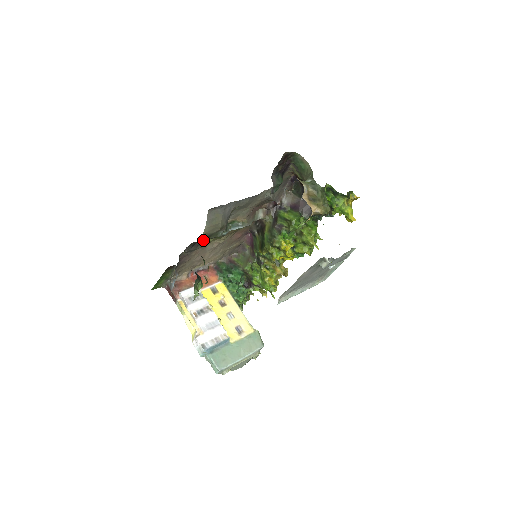
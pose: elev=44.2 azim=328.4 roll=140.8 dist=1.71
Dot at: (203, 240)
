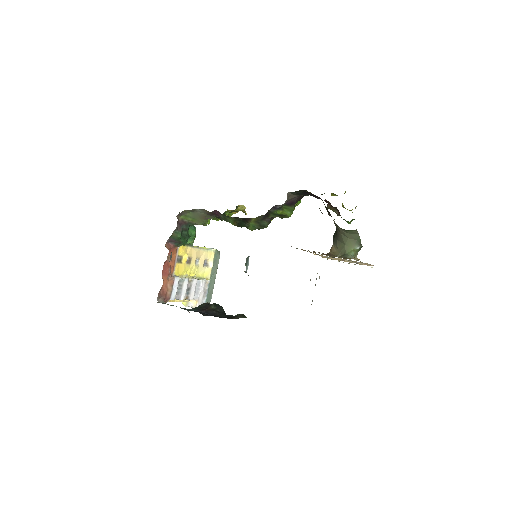
Dot at: occluded
